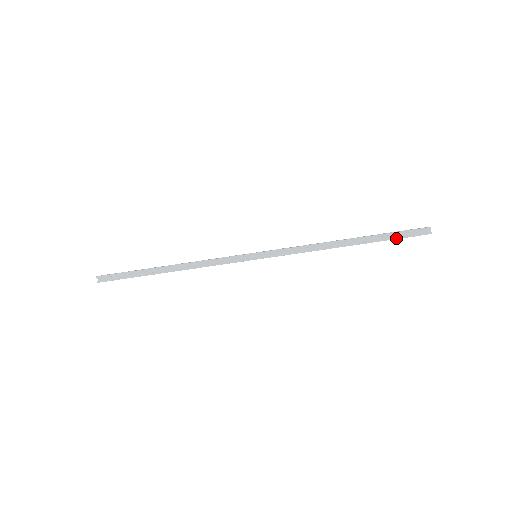
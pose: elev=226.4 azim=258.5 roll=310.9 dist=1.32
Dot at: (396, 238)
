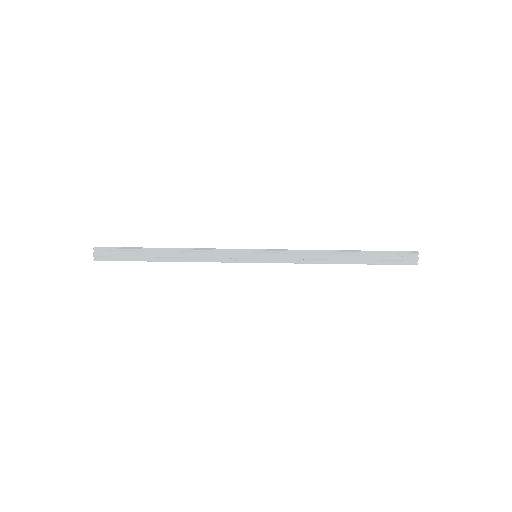
Dot at: (387, 252)
